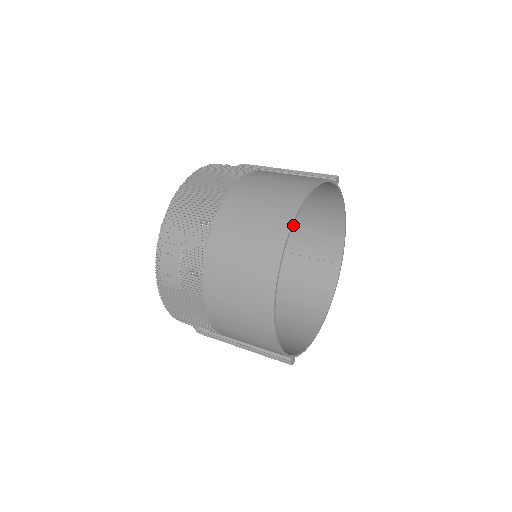
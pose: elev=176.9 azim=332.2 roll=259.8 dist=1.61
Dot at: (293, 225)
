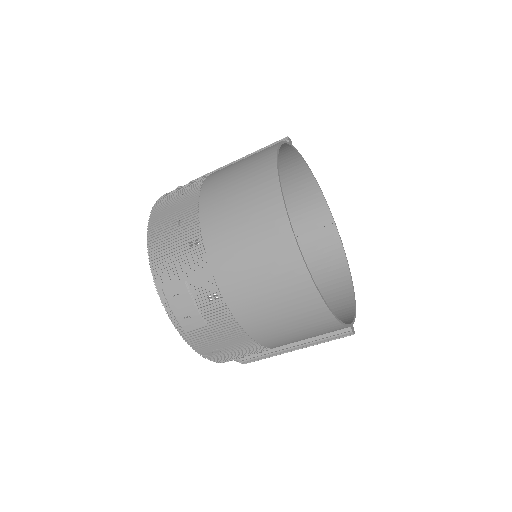
Dot at: occluded
